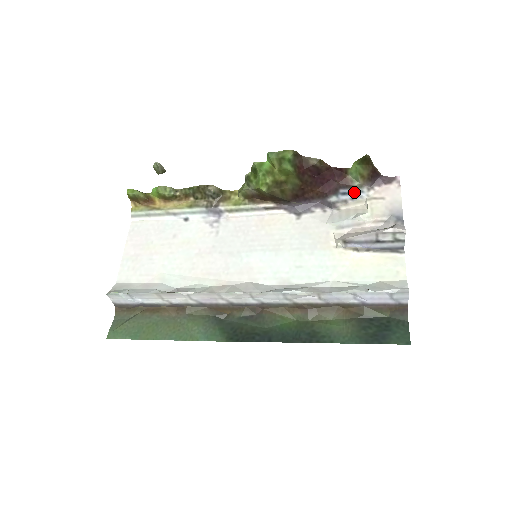
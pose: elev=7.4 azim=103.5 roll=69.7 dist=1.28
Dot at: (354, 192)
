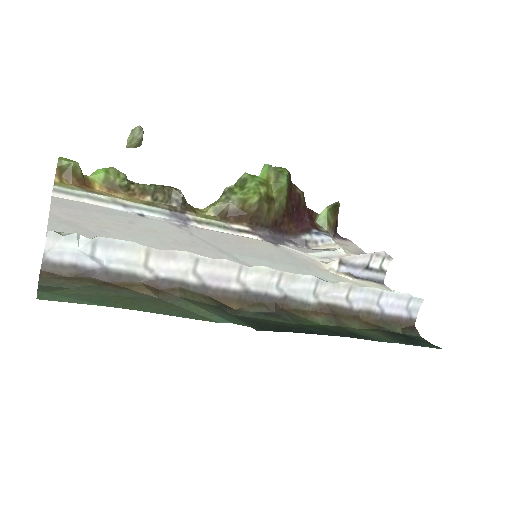
Dot at: (325, 234)
